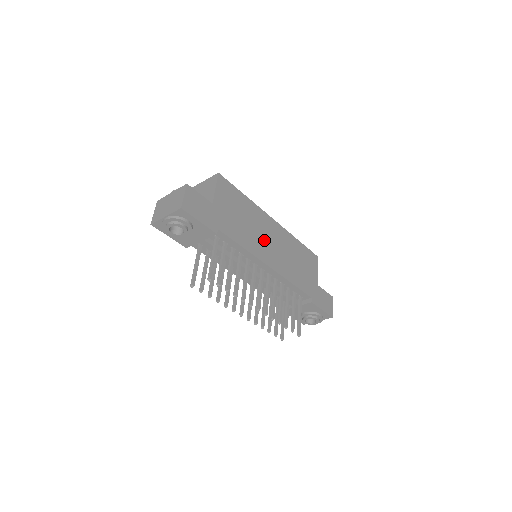
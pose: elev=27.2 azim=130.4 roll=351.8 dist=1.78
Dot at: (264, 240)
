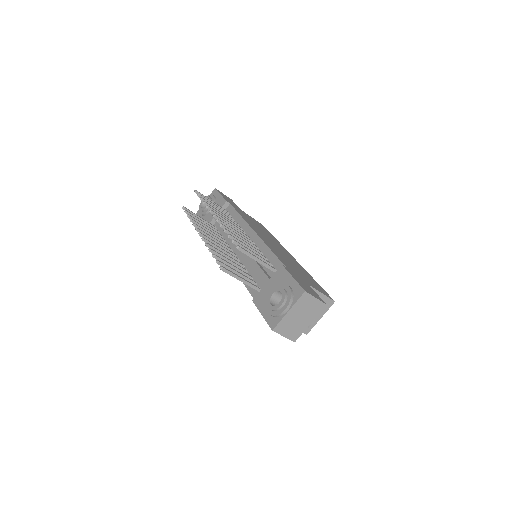
Dot at: (267, 238)
